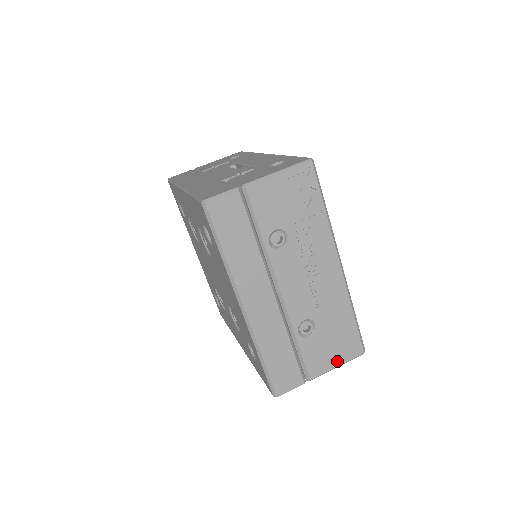
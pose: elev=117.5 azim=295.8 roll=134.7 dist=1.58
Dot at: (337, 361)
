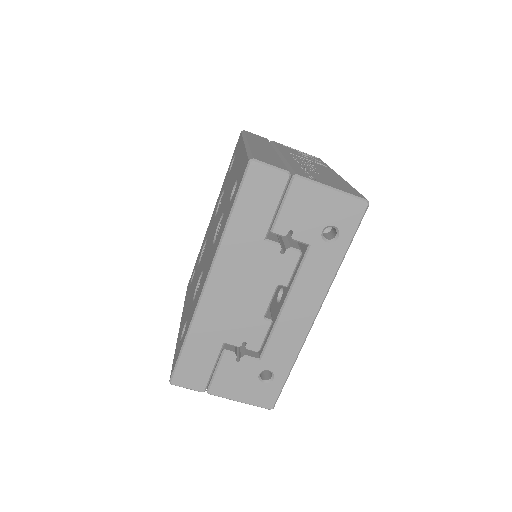
Dot at: occluded
